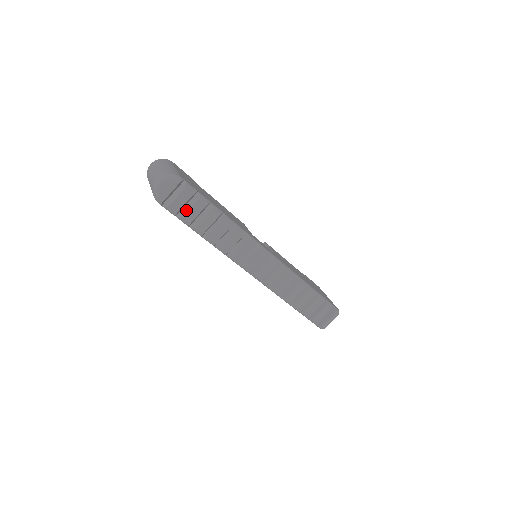
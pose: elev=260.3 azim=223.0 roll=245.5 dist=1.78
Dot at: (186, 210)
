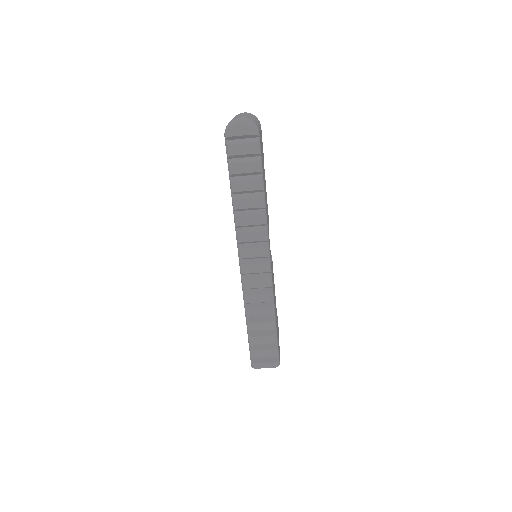
Dot at: (240, 161)
